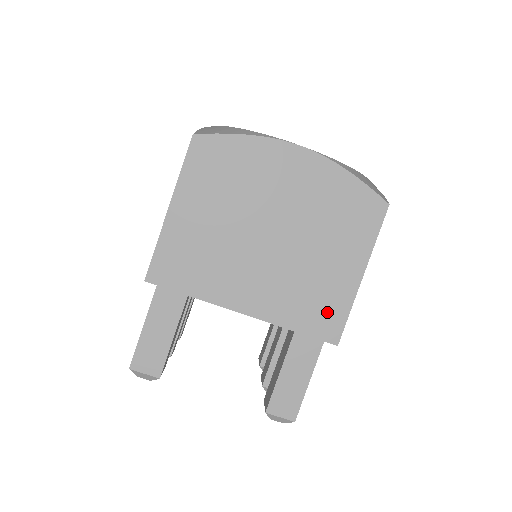
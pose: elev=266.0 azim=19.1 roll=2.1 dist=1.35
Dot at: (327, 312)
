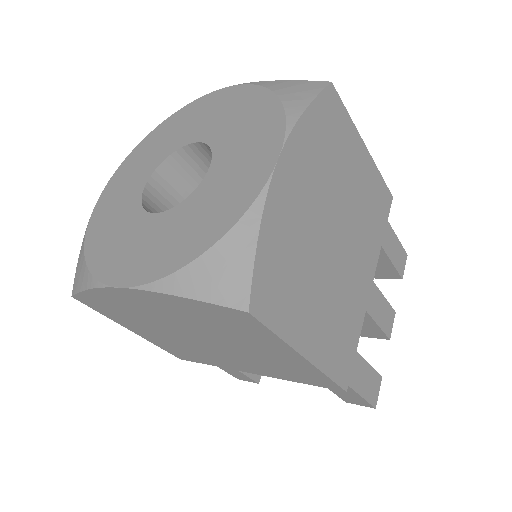
Dot at: (308, 376)
